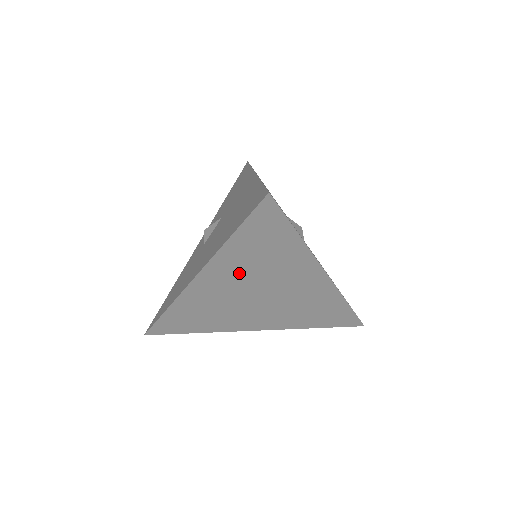
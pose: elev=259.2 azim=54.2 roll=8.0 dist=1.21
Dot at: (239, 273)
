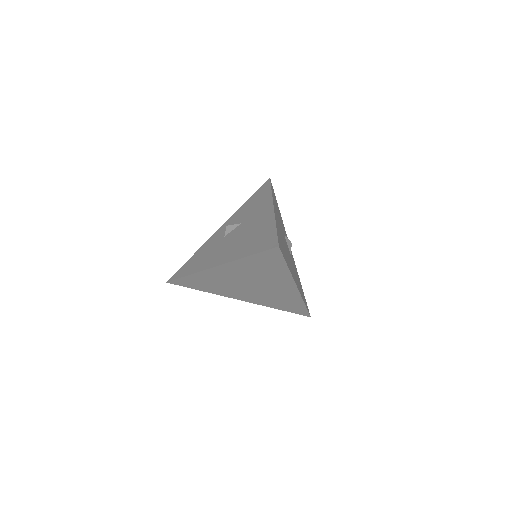
Dot at: (244, 272)
